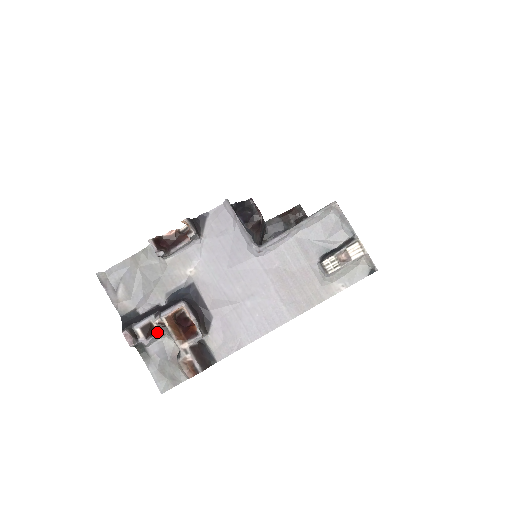
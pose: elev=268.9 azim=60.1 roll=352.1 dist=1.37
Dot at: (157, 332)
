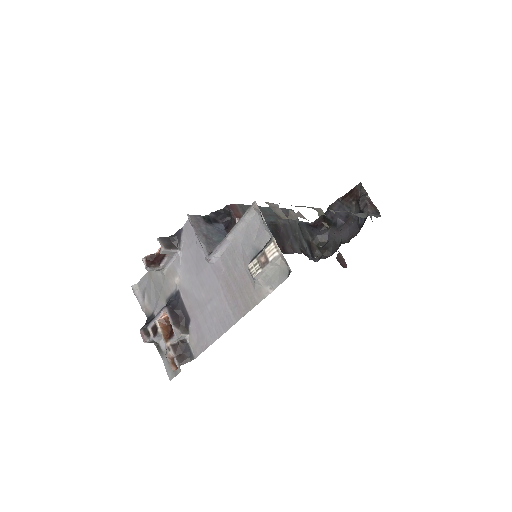
Dot at: (158, 332)
